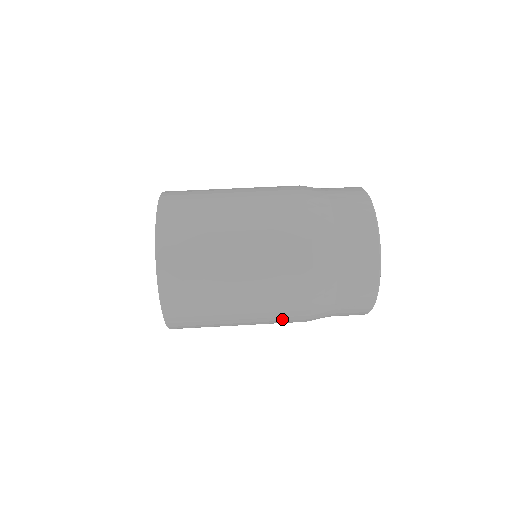
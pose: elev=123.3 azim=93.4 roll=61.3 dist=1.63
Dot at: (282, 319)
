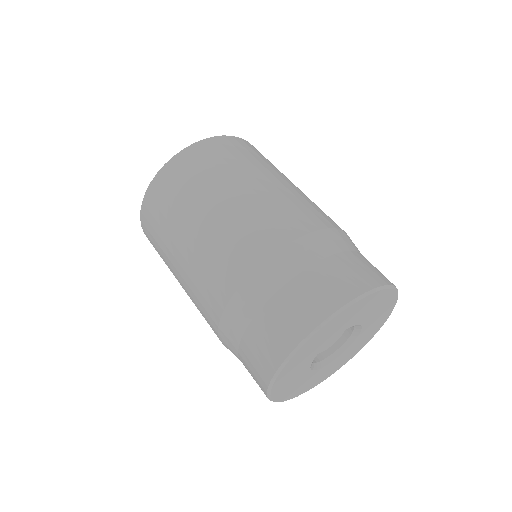
Dot at: occluded
